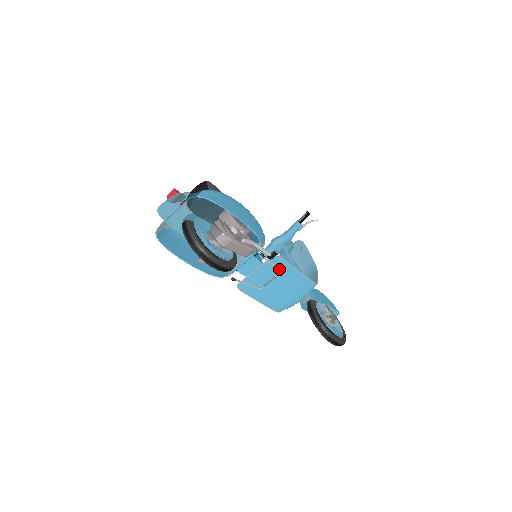
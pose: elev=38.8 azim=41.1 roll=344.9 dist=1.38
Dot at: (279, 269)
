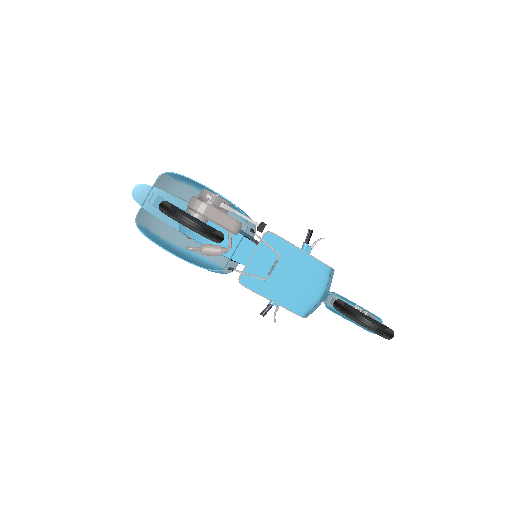
Dot at: (278, 250)
